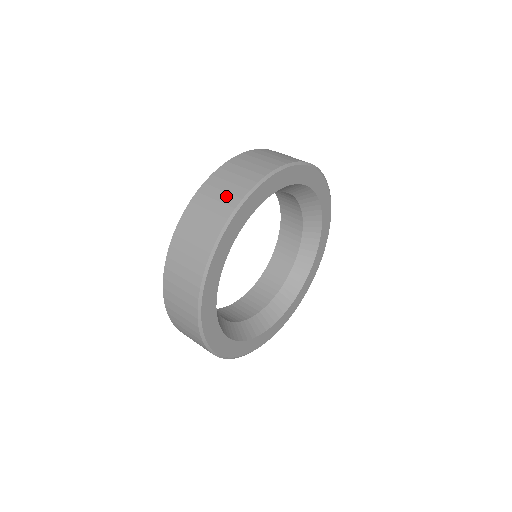
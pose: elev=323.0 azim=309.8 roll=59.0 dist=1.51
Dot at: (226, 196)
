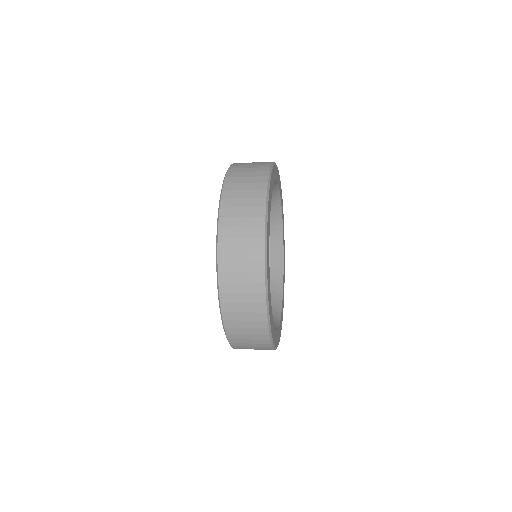
Dot at: occluded
